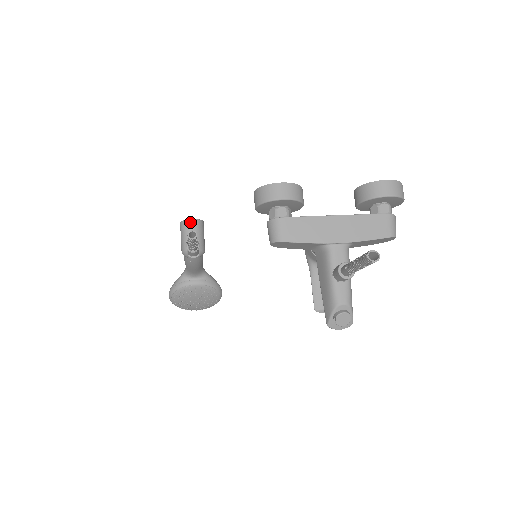
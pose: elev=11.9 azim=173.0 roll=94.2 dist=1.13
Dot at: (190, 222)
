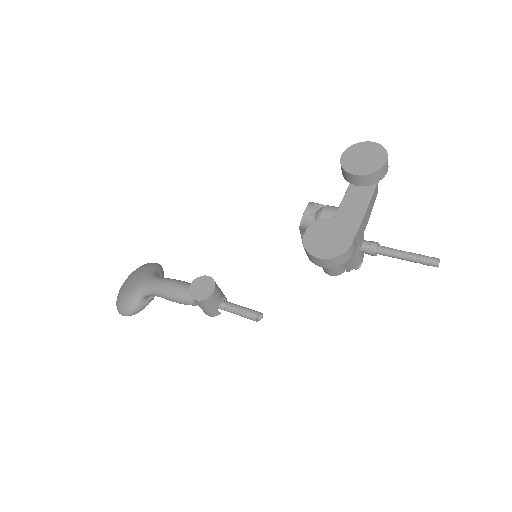
Dot at: (214, 295)
